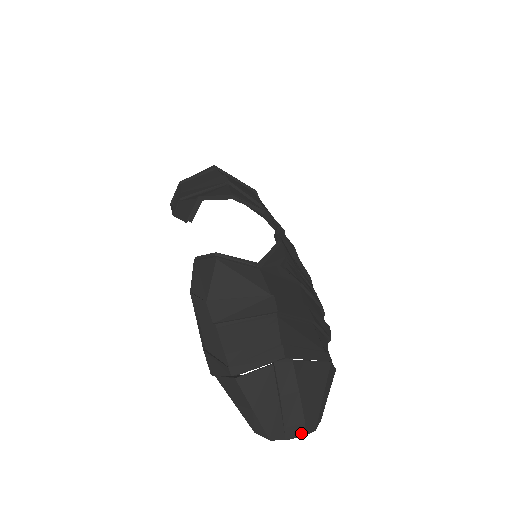
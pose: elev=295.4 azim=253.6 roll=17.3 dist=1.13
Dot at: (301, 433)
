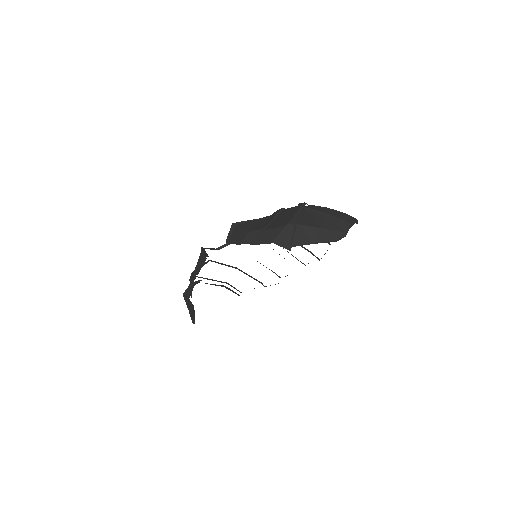
Dot at: (352, 218)
